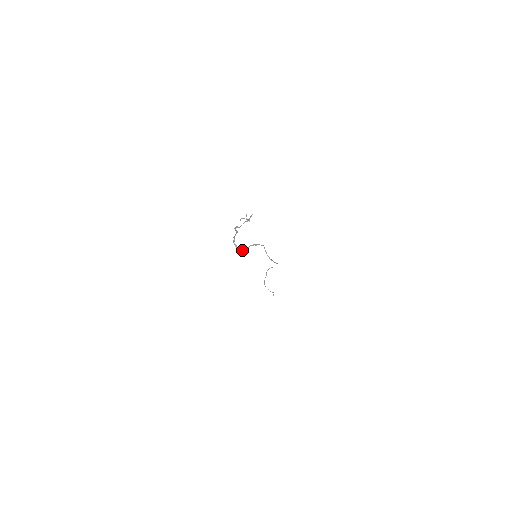
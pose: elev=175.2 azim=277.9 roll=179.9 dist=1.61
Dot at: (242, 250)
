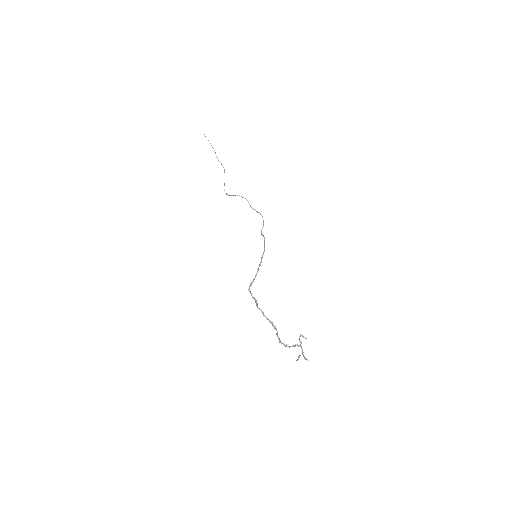
Dot at: occluded
